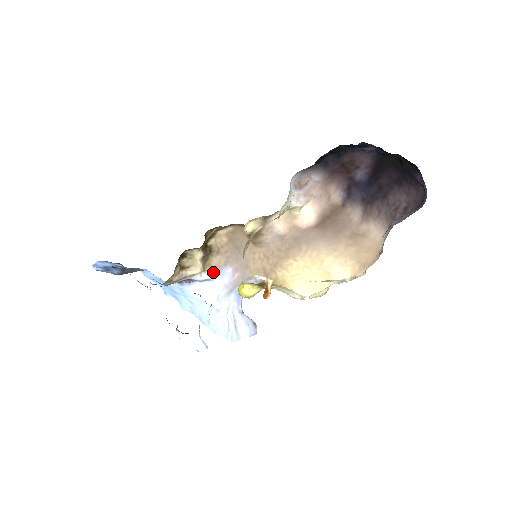
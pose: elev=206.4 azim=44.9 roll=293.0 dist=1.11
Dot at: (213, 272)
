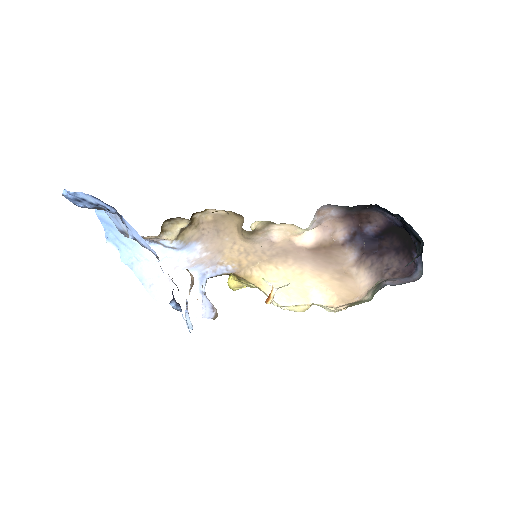
Dot at: (183, 243)
